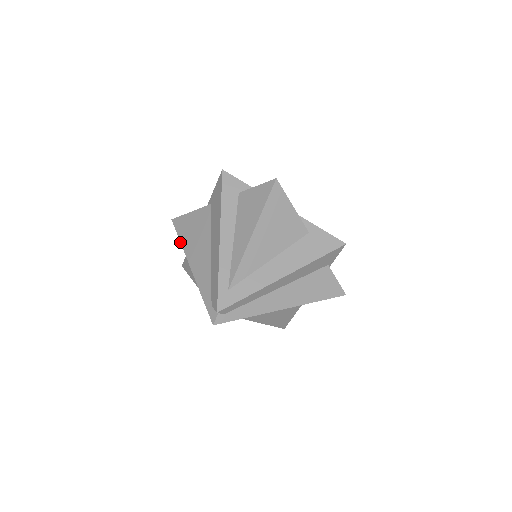
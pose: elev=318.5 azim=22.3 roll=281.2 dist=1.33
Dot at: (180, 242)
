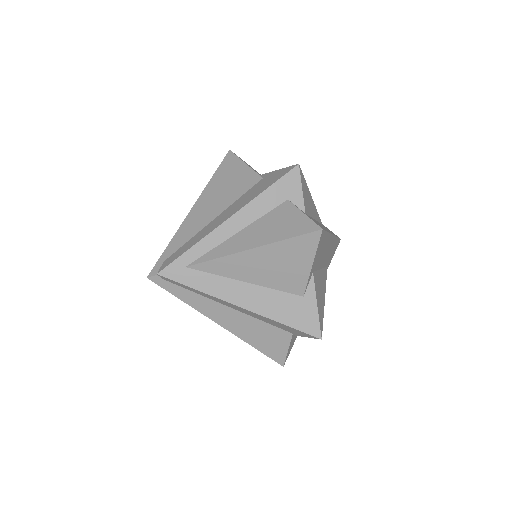
Dot at: (211, 178)
